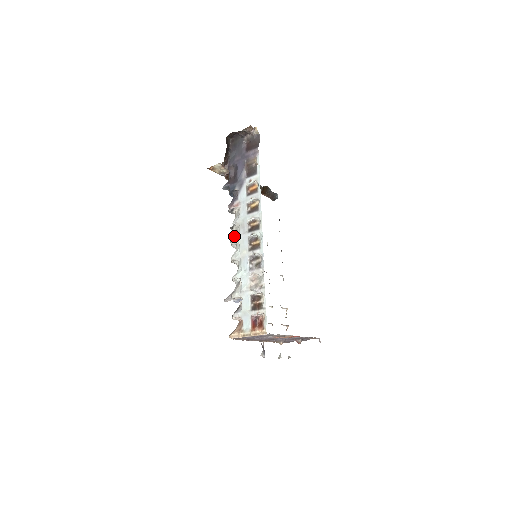
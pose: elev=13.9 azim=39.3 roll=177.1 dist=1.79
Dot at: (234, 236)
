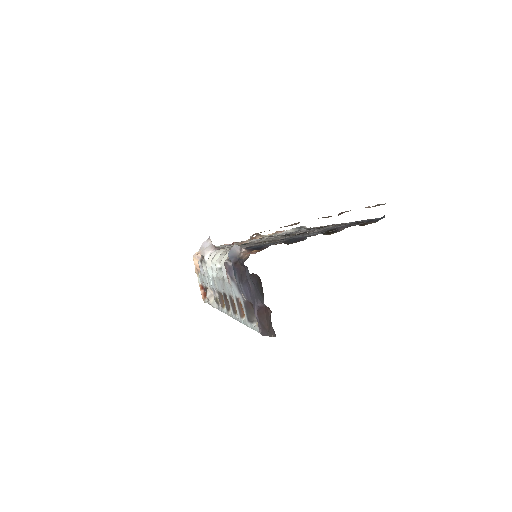
Dot at: (217, 269)
